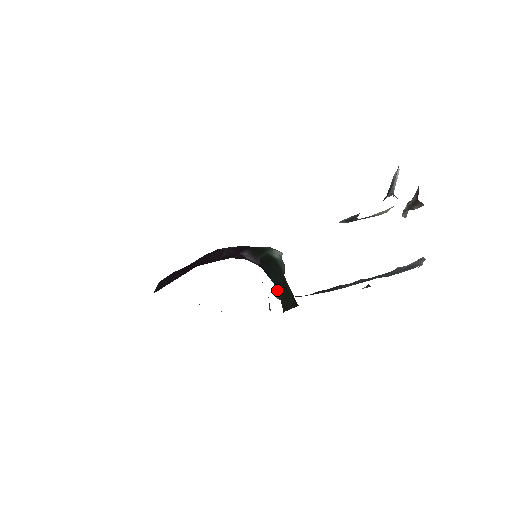
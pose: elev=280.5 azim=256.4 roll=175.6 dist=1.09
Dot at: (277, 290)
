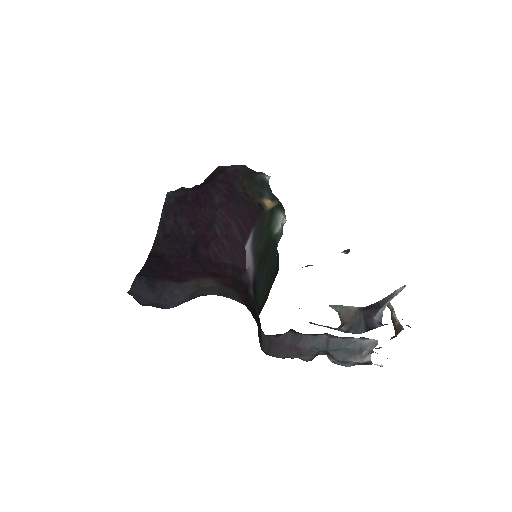
Dot at: occluded
